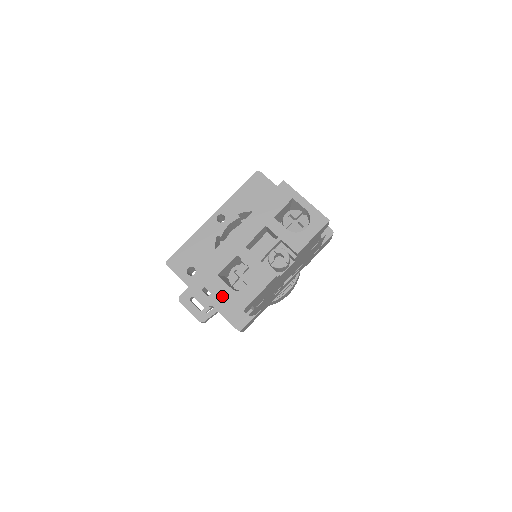
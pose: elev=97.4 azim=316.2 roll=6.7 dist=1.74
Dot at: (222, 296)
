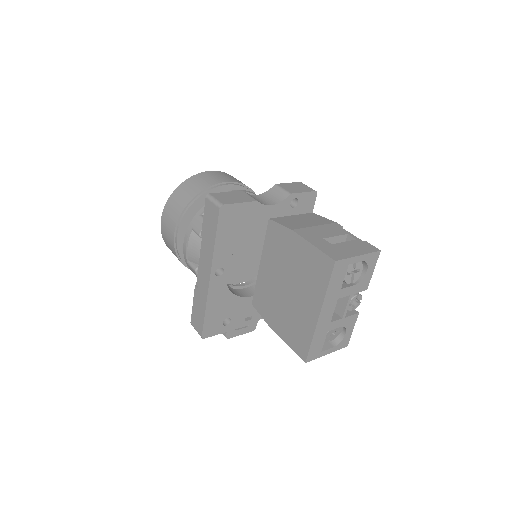
Dot at: occluded
